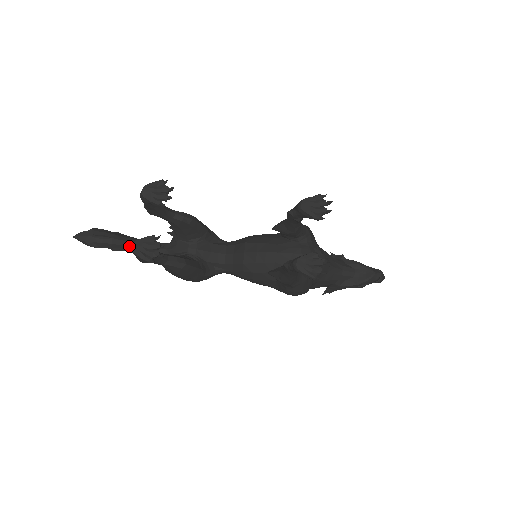
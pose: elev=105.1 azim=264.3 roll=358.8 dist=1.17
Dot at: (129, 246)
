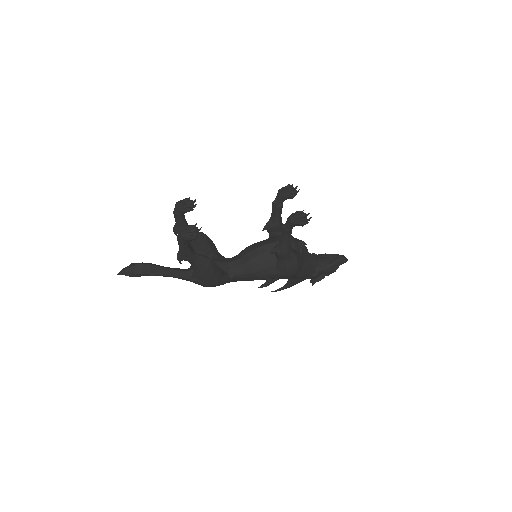
Dot at: (162, 270)
